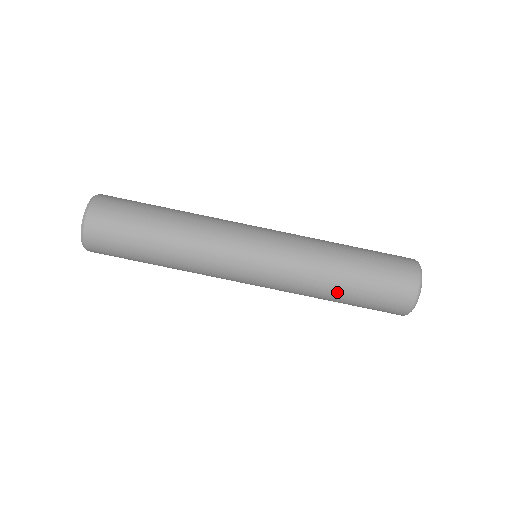
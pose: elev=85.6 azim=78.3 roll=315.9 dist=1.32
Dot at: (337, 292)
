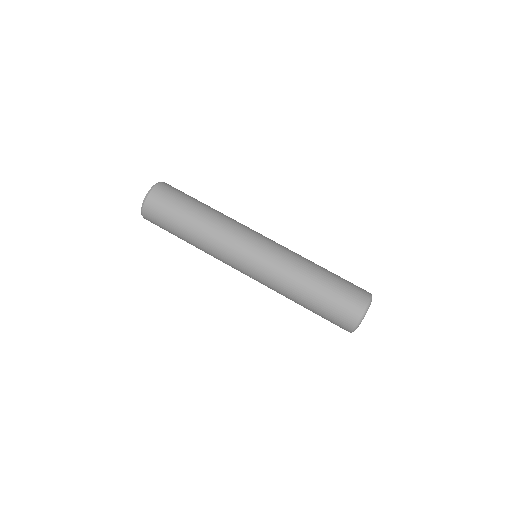
Dot at: (314, 278)
